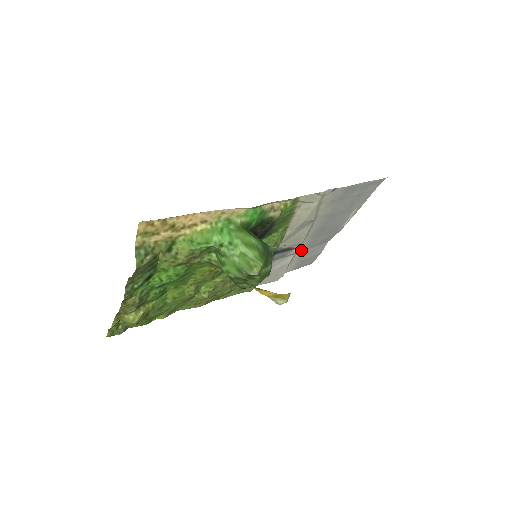
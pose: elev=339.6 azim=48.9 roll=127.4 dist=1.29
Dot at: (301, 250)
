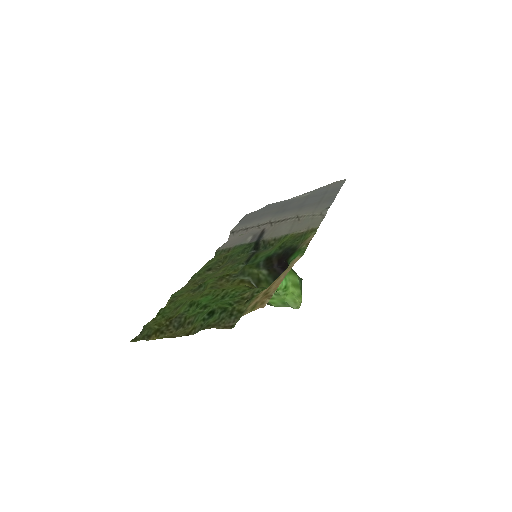
Dot at: (259, 222)
